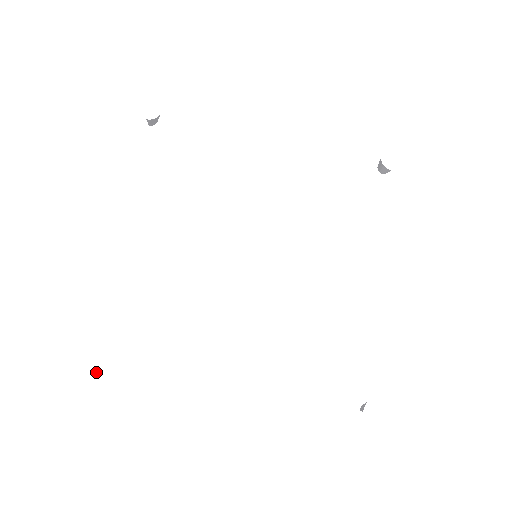
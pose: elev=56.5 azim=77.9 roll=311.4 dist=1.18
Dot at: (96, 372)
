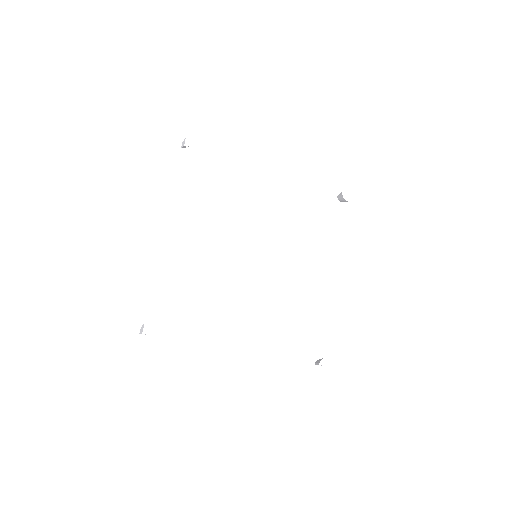
Dot at: (149, 334)
